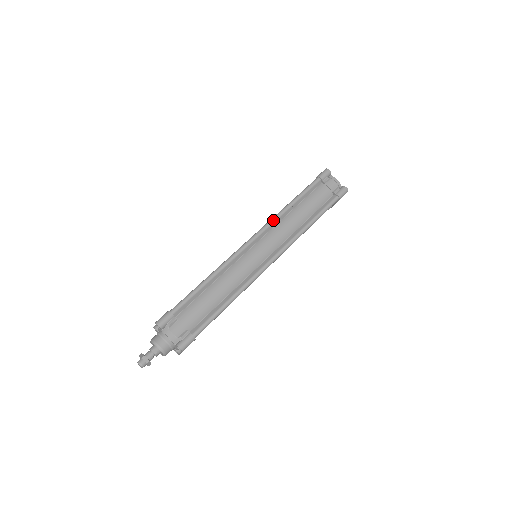
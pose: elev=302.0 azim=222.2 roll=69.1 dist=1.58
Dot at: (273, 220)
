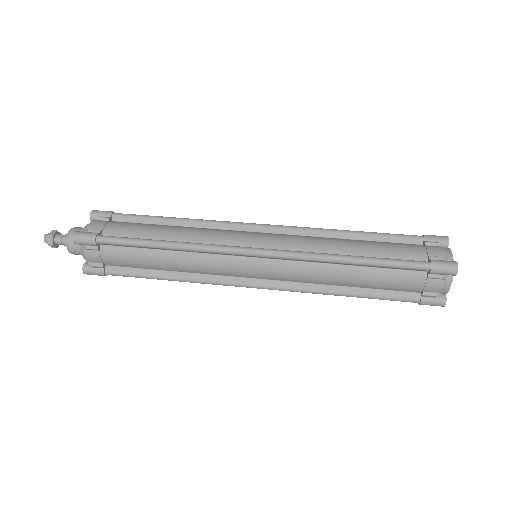
Dot at: (308, 227)
